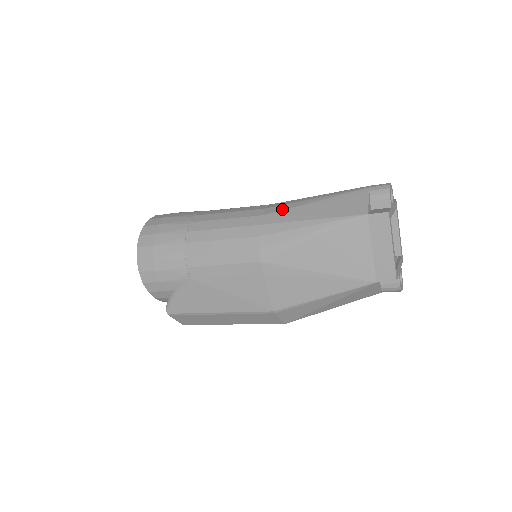
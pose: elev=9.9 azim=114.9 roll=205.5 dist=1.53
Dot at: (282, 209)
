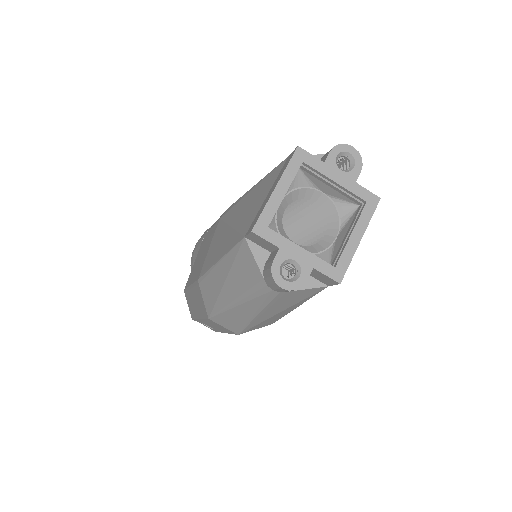
Dot at: occluded
